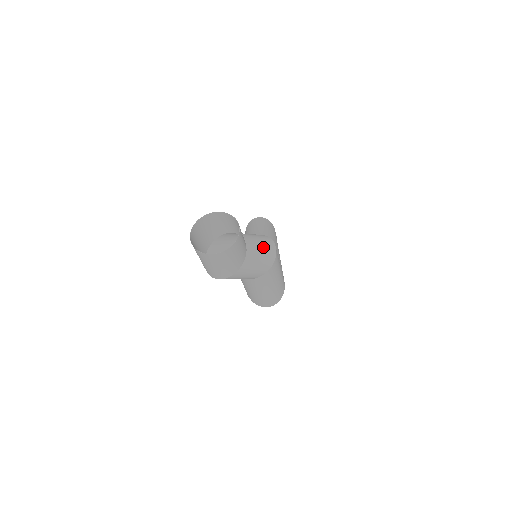
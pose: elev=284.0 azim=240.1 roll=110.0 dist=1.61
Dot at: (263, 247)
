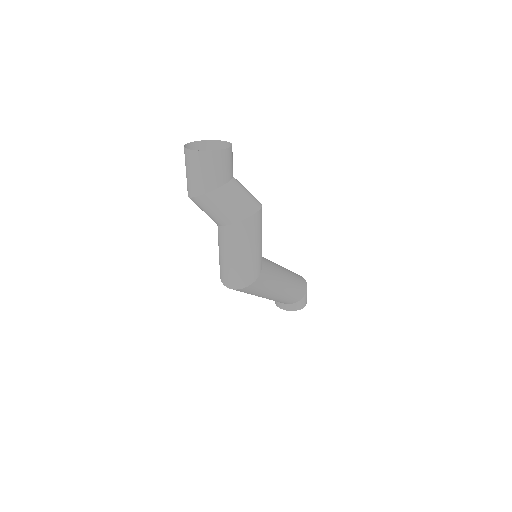
Dot at: (246, 197)
